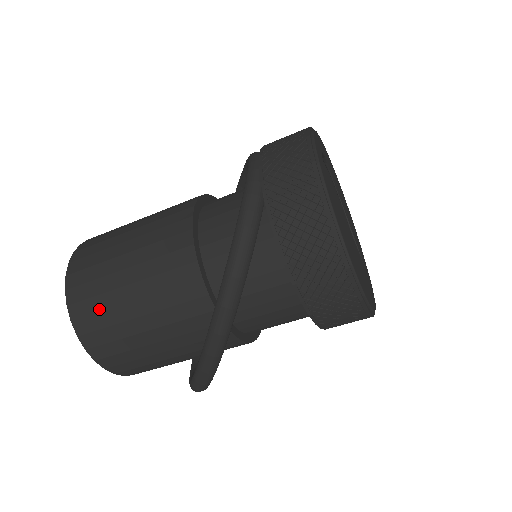
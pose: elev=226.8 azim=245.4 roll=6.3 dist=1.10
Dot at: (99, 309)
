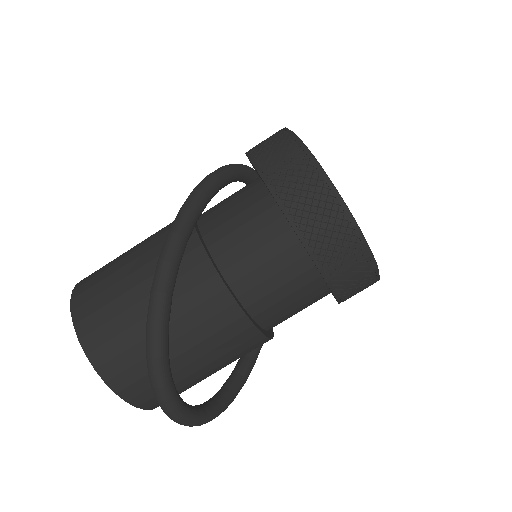
Dot at: (104, 266)
